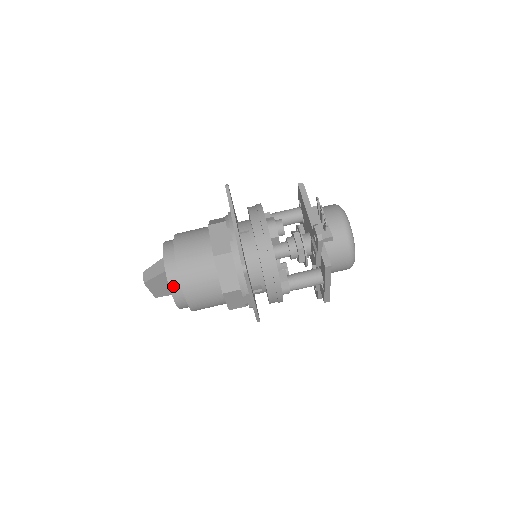
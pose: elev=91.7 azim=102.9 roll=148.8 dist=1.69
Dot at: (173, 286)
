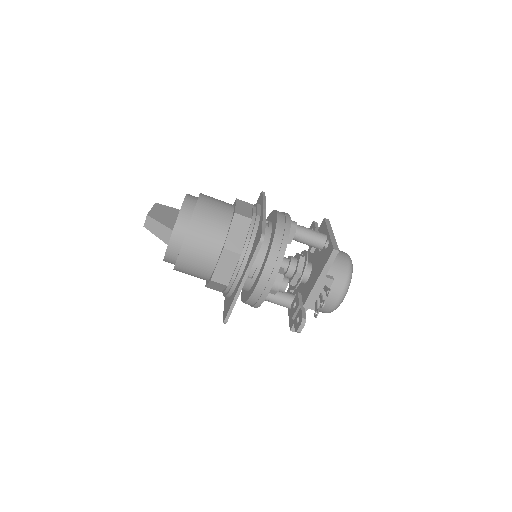
Dot at: (167, 261)
